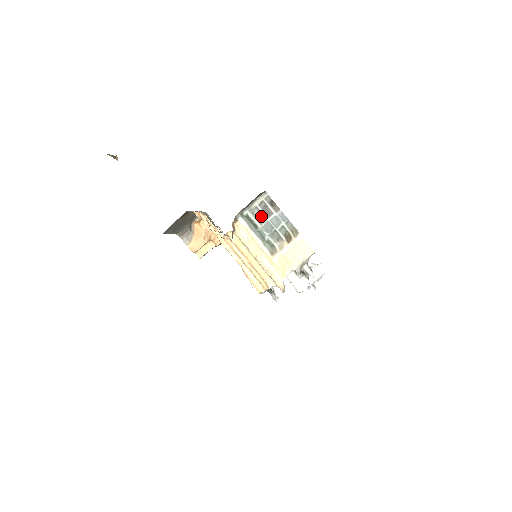
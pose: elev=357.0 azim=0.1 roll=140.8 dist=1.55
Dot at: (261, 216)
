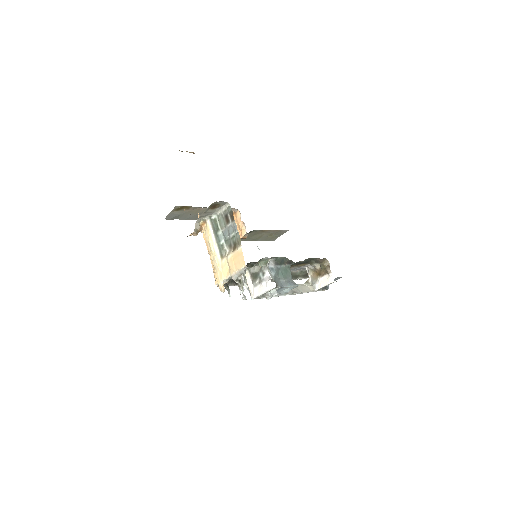
Dot at: (223, 222)
